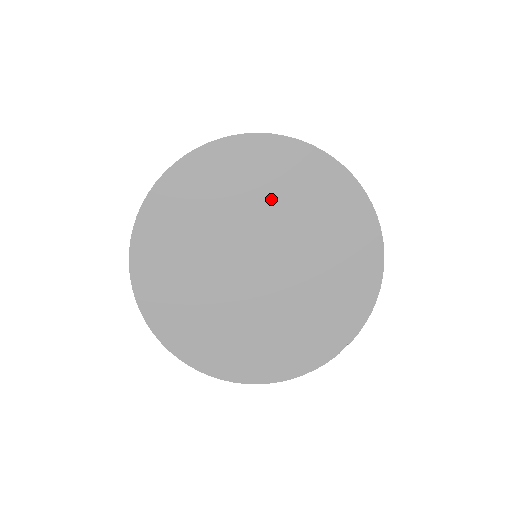
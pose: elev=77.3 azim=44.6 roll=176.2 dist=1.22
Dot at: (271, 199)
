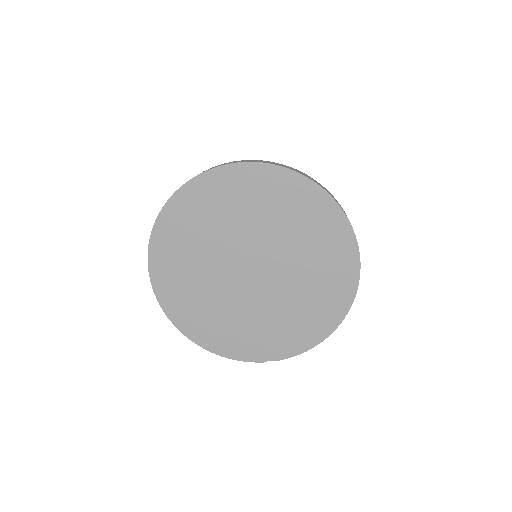
Dot at: (292, 233)
